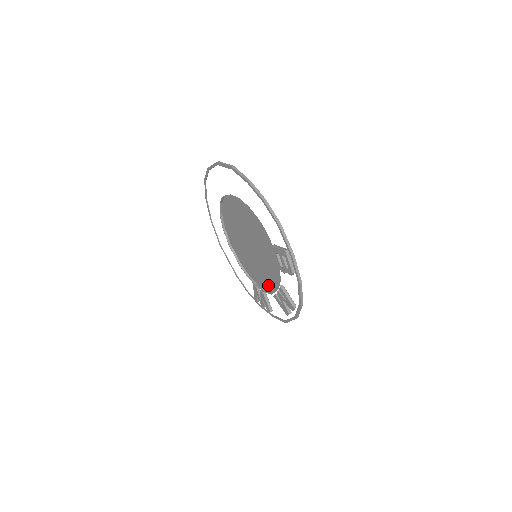
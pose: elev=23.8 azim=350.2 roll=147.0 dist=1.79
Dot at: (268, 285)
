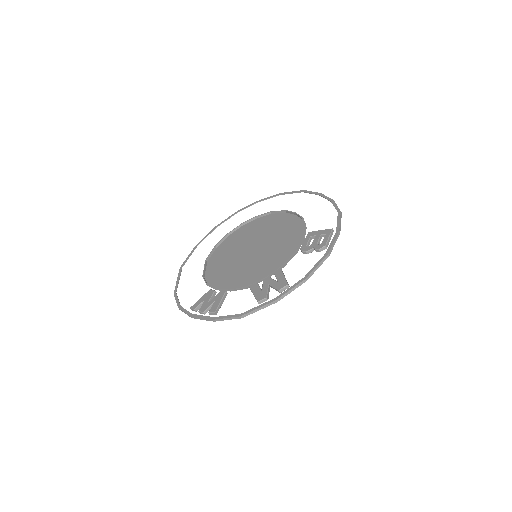
Dot at: (245, 282)
